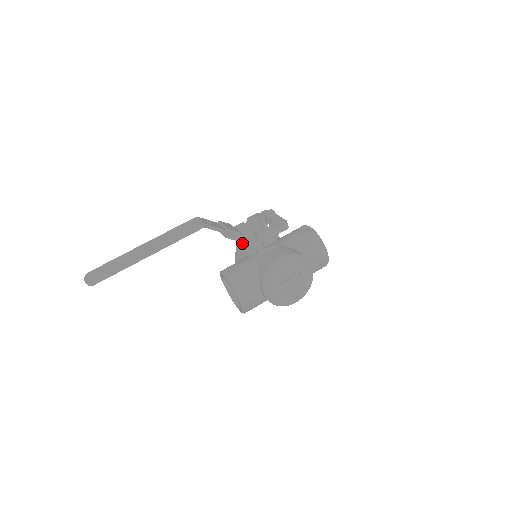
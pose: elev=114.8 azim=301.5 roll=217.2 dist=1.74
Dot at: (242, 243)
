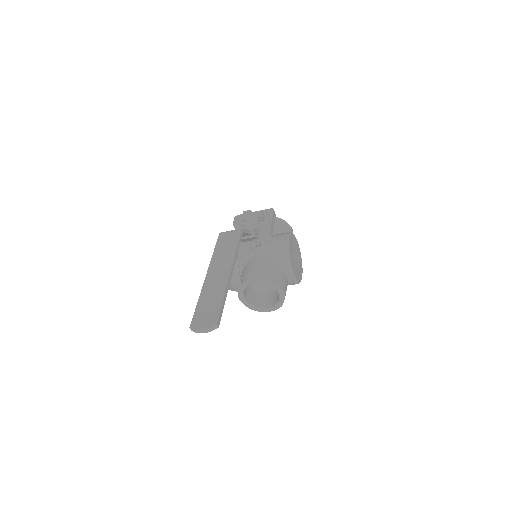
Dot at: (255, 242)
